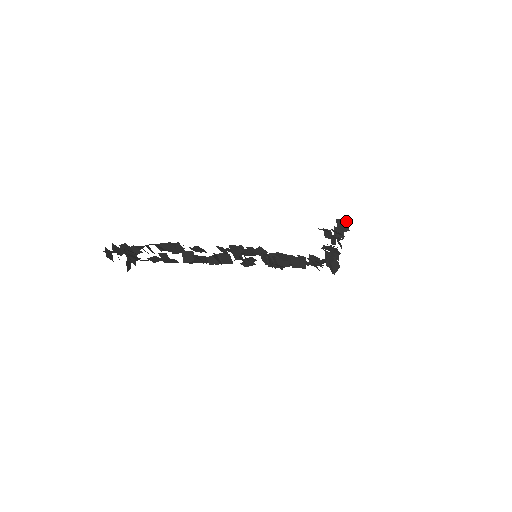
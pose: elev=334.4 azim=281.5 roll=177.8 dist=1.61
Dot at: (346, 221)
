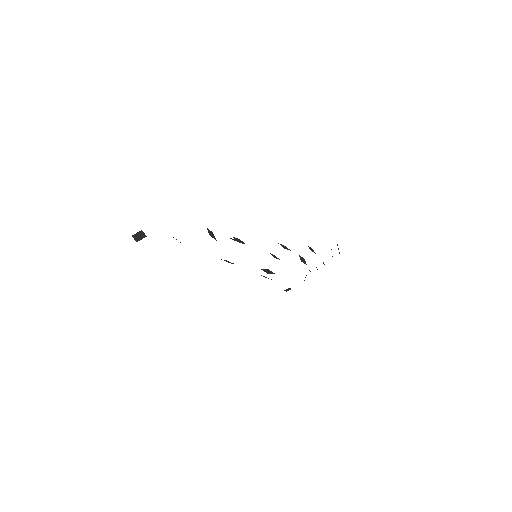
Dot at: occluded
